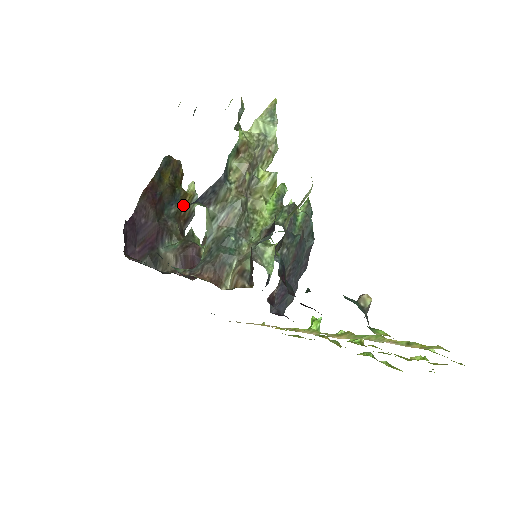
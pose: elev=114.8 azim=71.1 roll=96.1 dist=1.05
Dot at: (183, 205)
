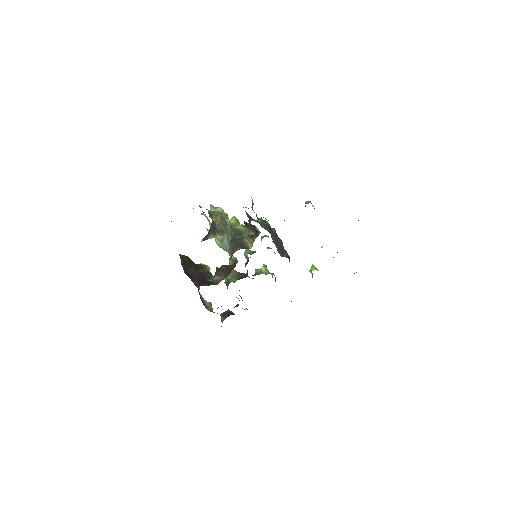
Dot at: (204, 270)
